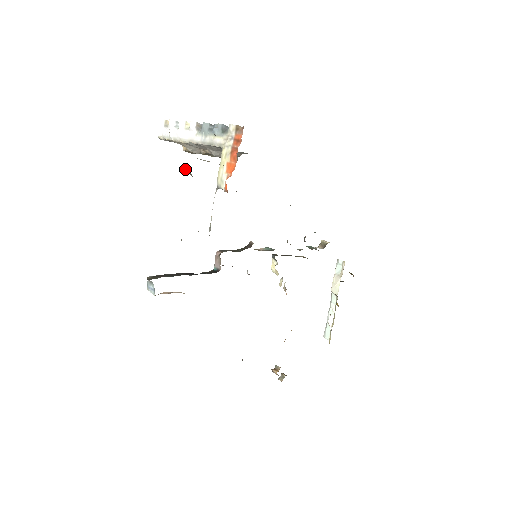
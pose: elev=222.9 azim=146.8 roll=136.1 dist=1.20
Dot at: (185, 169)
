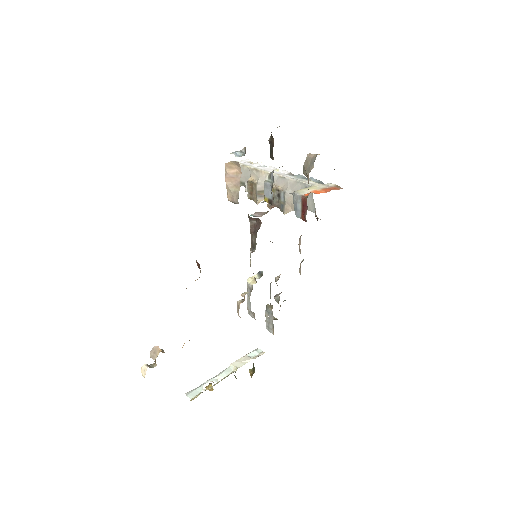
Dot at: (310, 156)
